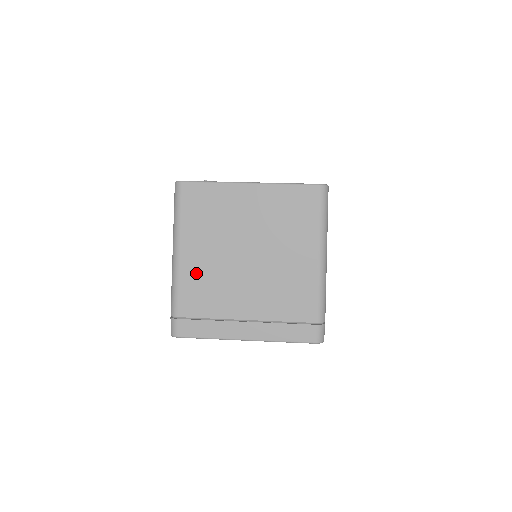
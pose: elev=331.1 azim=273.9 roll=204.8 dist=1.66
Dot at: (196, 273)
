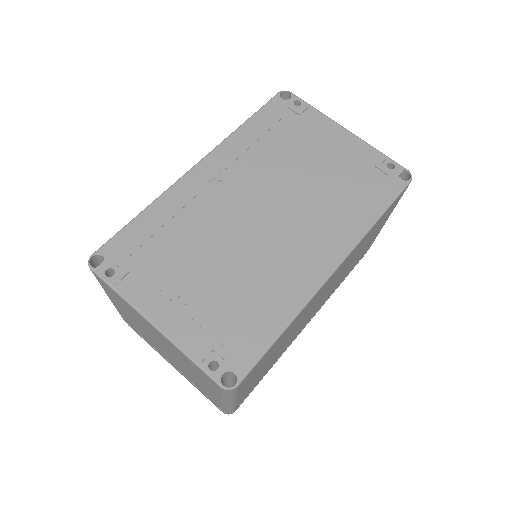
Dot at: (127, 318)
